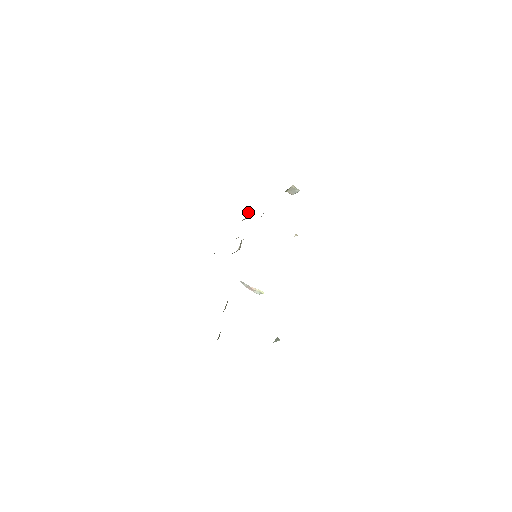
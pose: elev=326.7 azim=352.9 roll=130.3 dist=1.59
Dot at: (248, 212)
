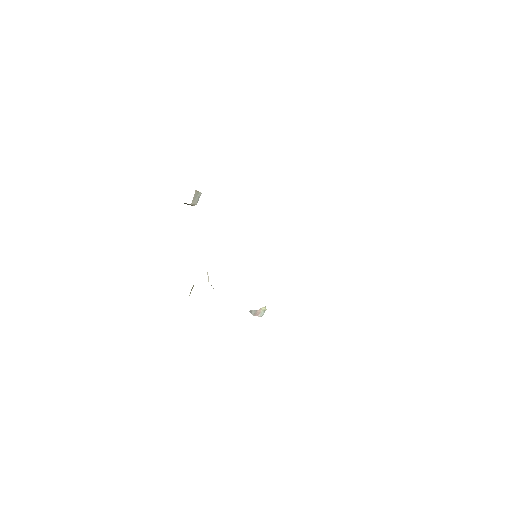
Dot at: occluded
